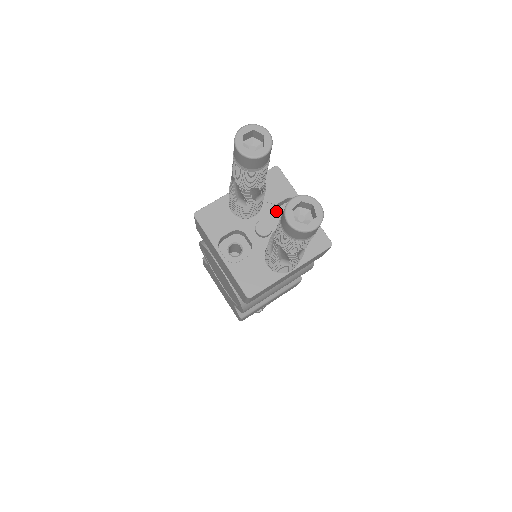
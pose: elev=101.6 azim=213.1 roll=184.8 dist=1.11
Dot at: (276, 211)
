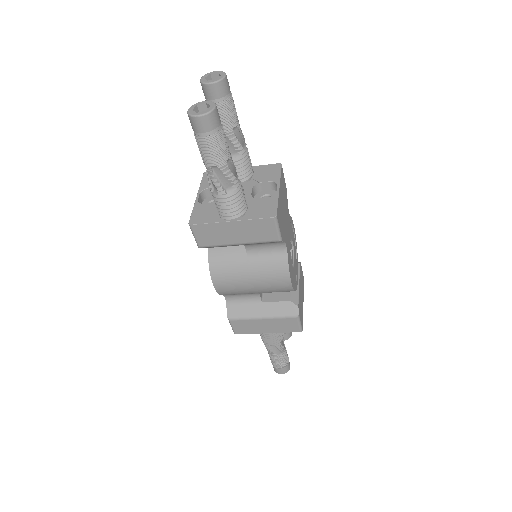
Dot at: (261, 192)
